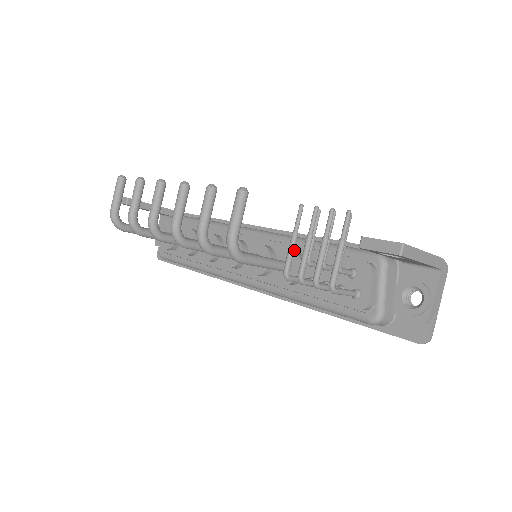
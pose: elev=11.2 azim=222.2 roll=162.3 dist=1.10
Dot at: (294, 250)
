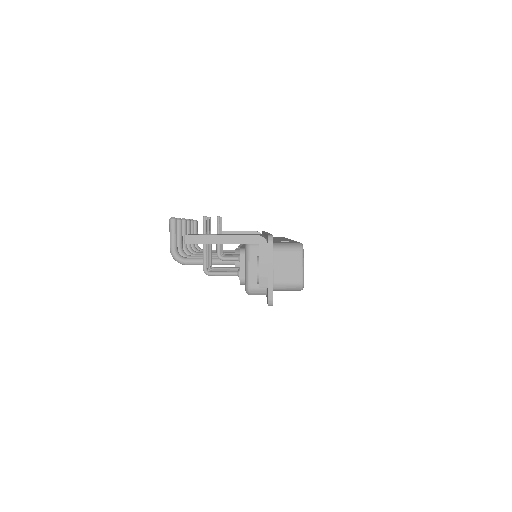
Dot at: occluded
